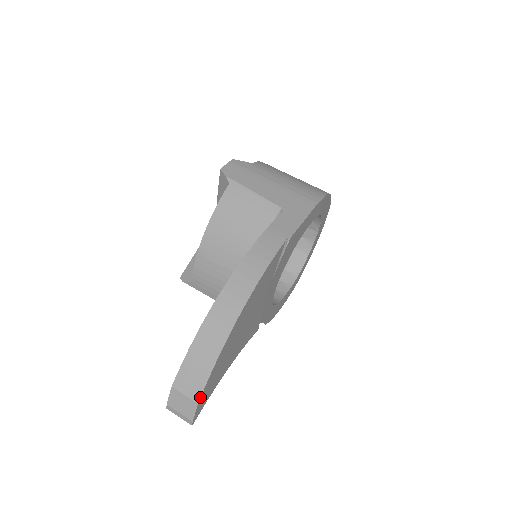
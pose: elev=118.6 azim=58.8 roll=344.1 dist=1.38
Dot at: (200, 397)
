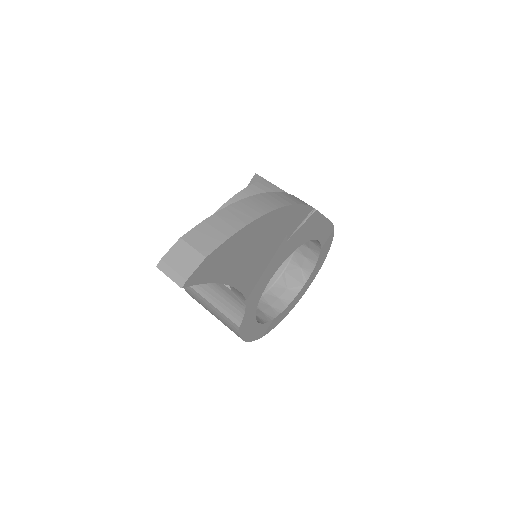
Dot at: (211, 252)
